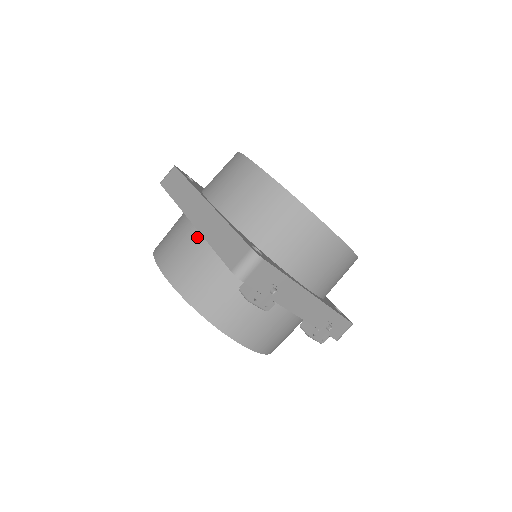
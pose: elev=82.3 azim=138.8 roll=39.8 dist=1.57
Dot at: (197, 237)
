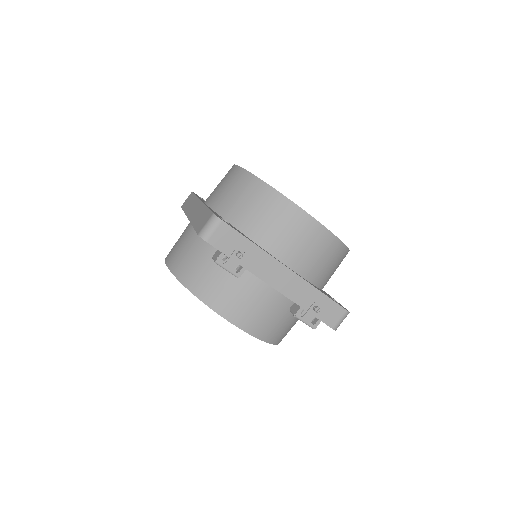
Dot at: (191, 229)
